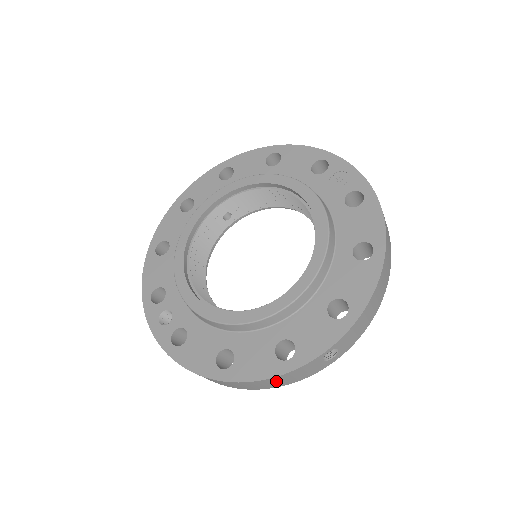
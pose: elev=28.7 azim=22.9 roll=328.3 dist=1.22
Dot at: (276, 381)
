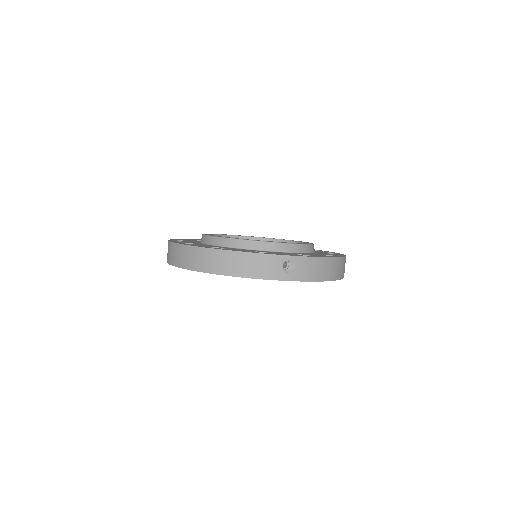
Dot at: (246, 262)
